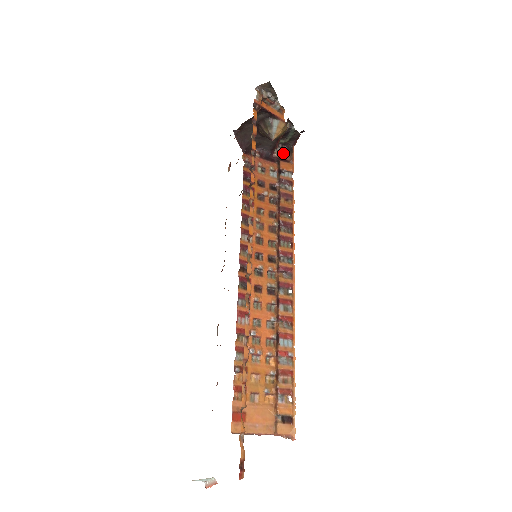
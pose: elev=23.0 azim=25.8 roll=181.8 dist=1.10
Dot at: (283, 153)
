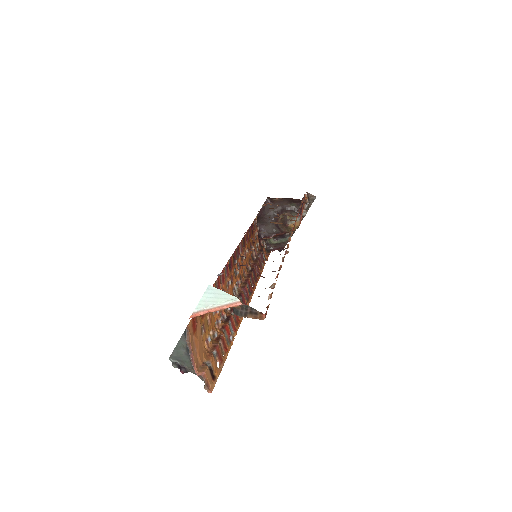
Dot at: occluded
